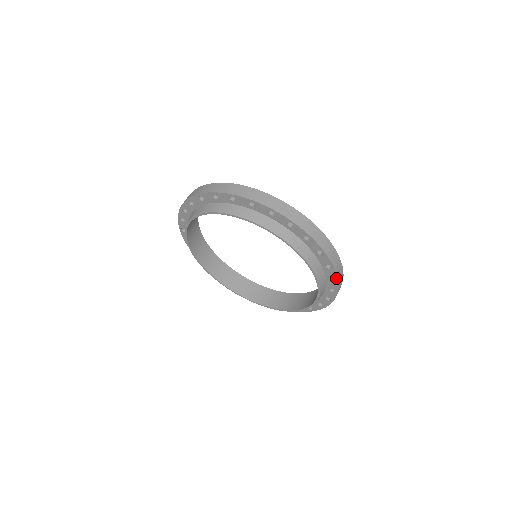
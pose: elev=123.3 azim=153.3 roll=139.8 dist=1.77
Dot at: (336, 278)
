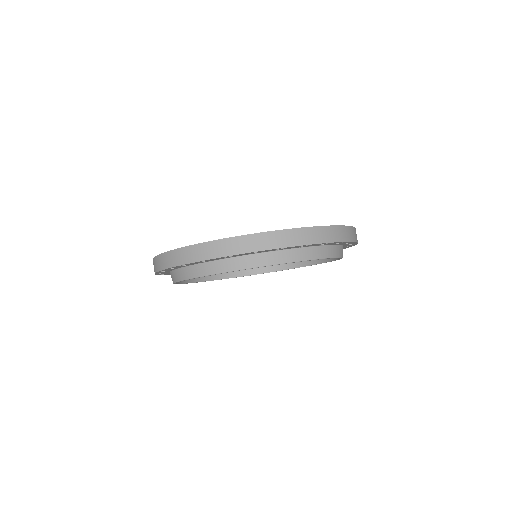
Dot at: (356, 243)
